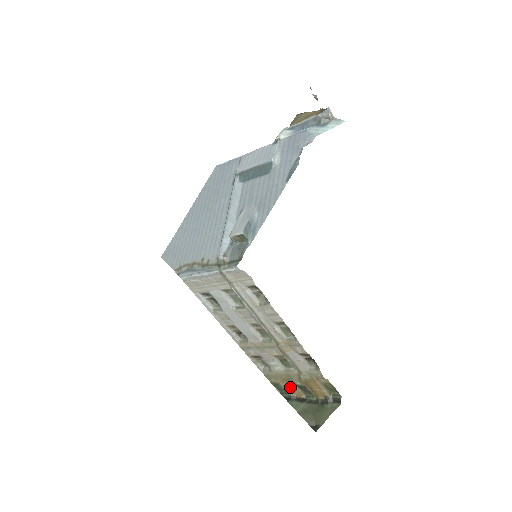
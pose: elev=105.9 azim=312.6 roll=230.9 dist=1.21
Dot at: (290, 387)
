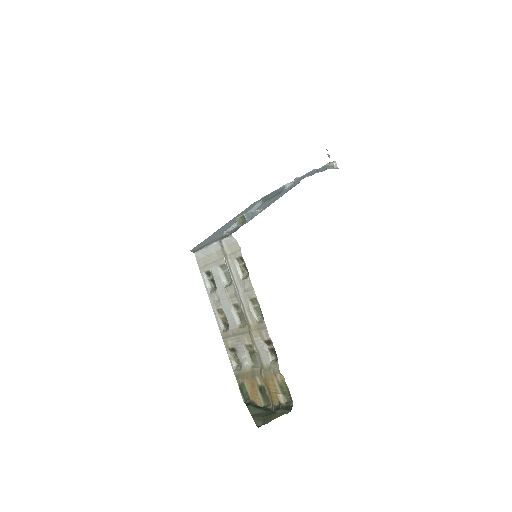
Dot at: (253, 390)
